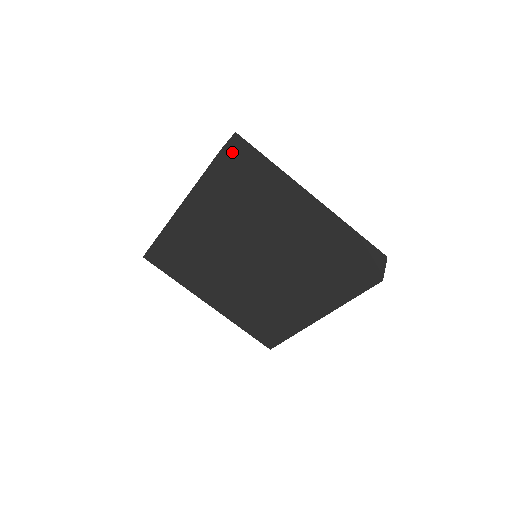
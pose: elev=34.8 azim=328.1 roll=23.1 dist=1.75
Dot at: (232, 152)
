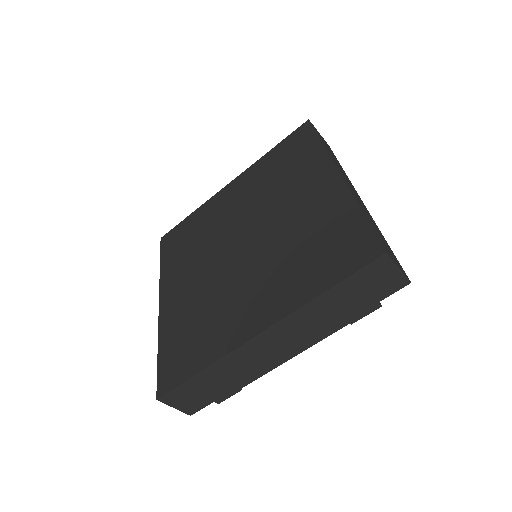
Dot at: (316, 130)
